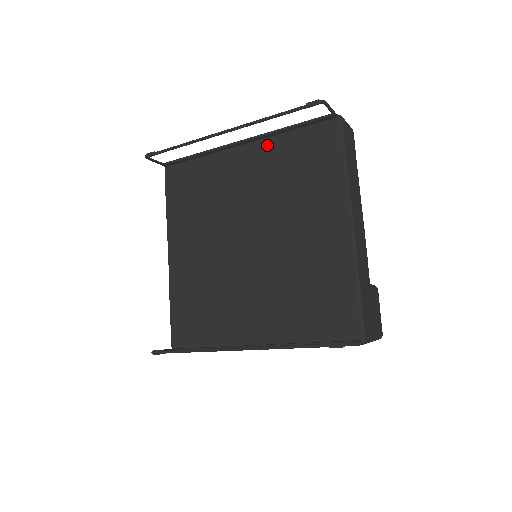
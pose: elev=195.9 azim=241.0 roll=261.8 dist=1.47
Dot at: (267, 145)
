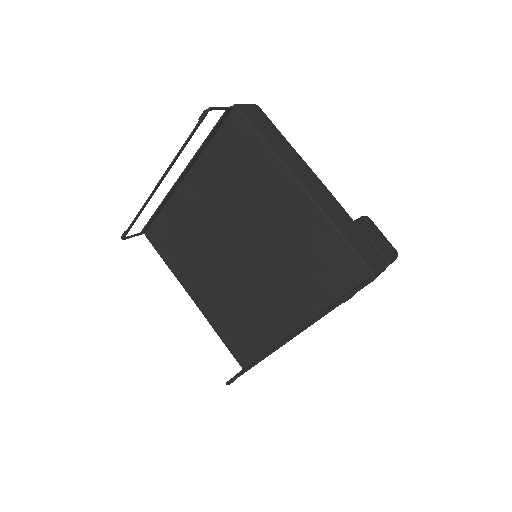
Dot at: (200, 167)
